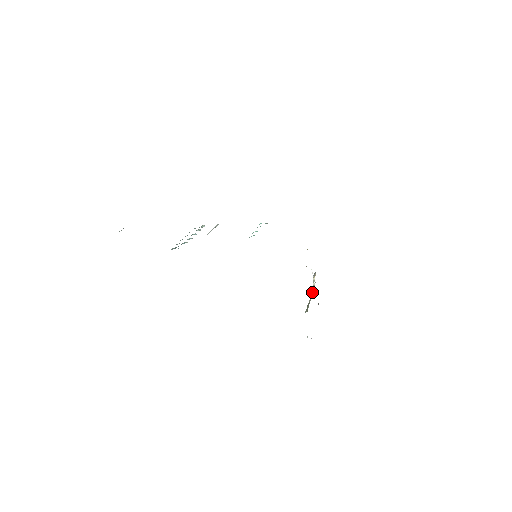
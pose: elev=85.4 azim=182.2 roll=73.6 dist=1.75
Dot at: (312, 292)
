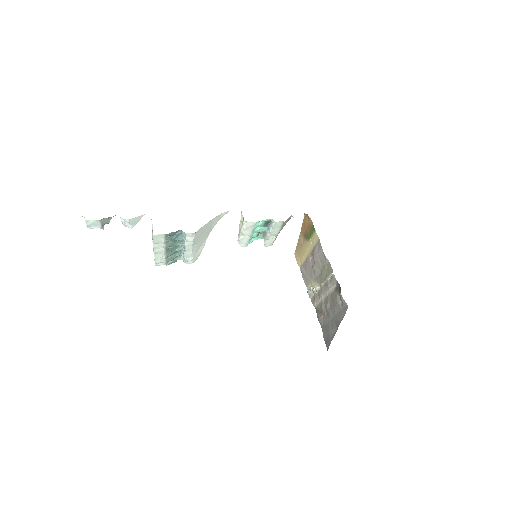
Dot at: (319, 286)
